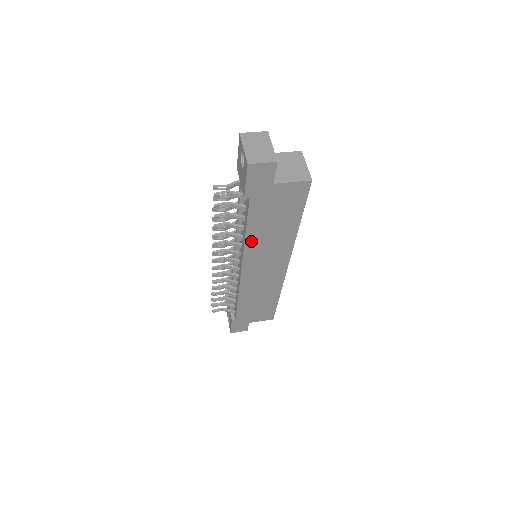
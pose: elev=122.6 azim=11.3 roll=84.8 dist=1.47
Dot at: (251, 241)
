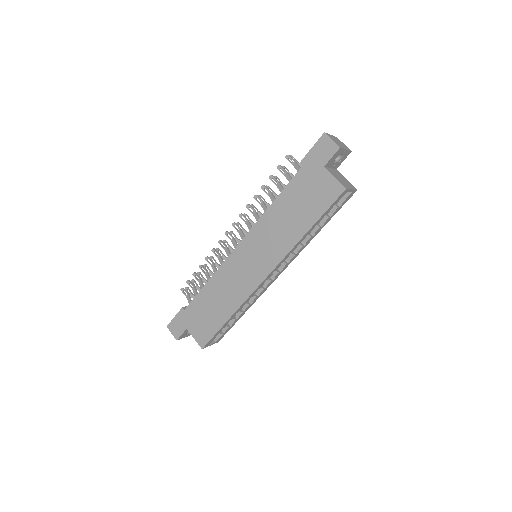
Dot at: (270, 215)
